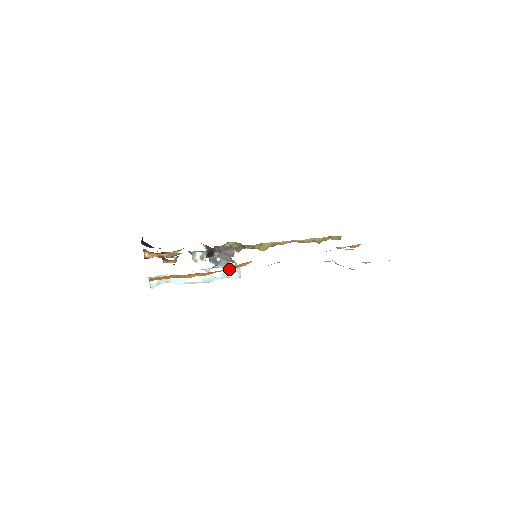
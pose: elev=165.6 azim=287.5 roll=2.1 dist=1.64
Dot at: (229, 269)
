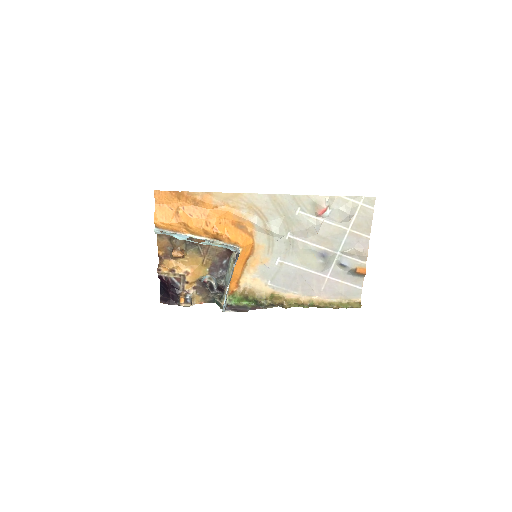
Dot at: (228, 246)
